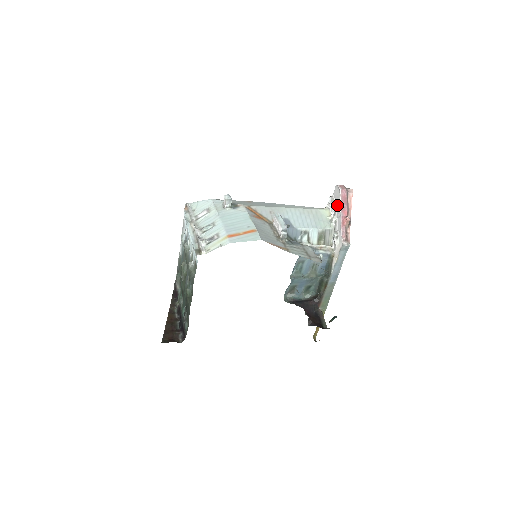
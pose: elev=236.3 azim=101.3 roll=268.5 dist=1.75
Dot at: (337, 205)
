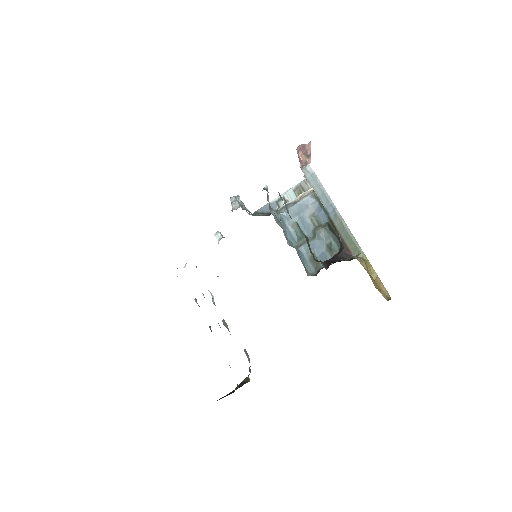
Dot at: occluded
